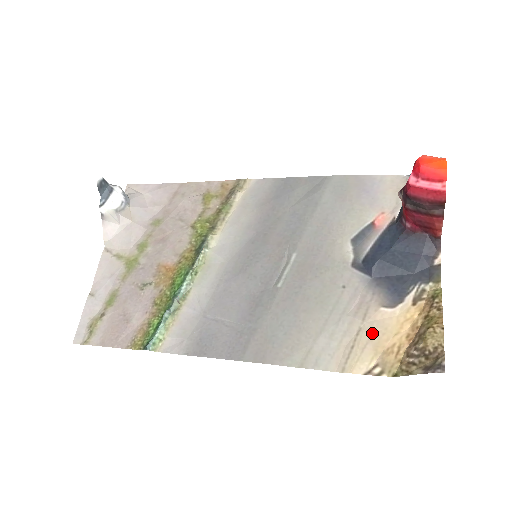
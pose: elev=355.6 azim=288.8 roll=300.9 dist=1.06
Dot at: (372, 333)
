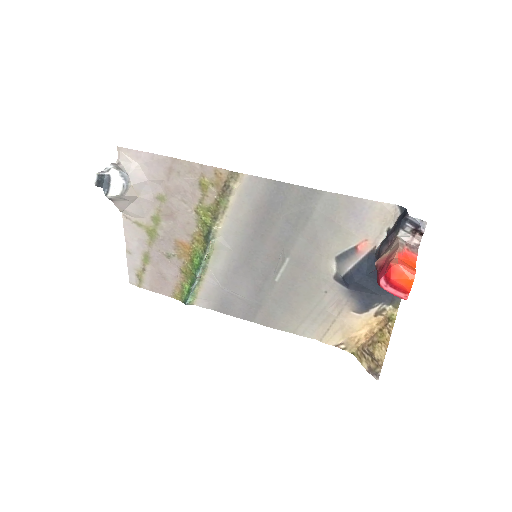
Dot at: (343, 325)
